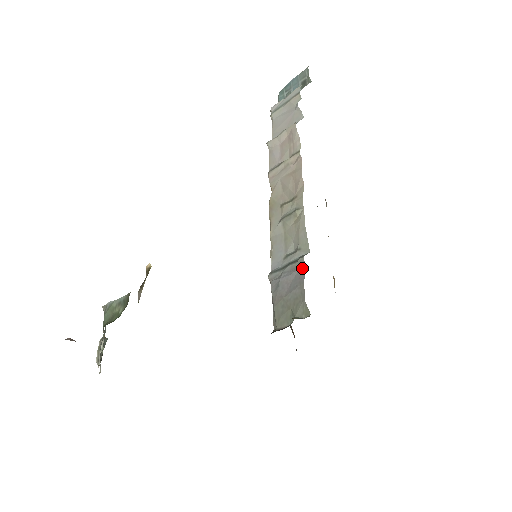
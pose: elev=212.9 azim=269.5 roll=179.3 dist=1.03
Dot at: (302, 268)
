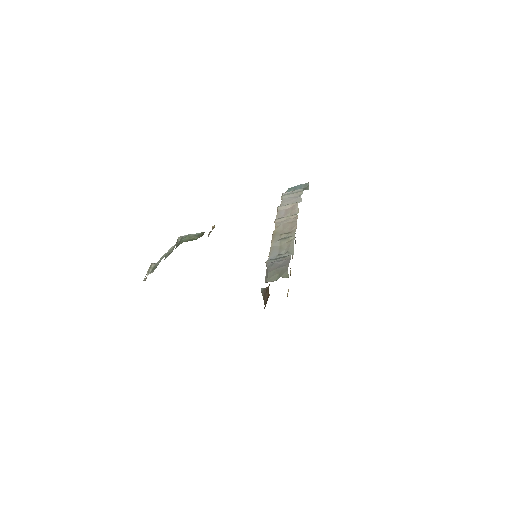
Dot at: (289, 259)
